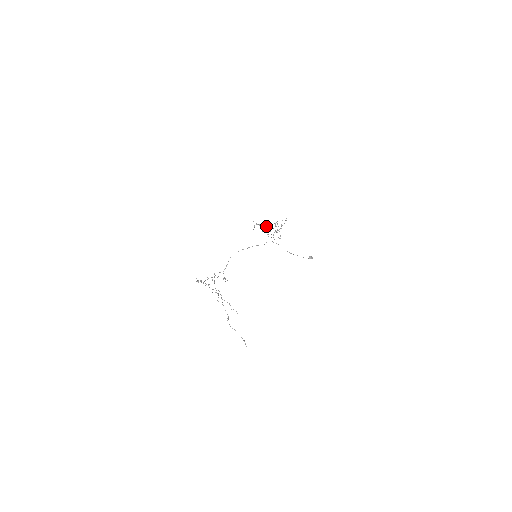
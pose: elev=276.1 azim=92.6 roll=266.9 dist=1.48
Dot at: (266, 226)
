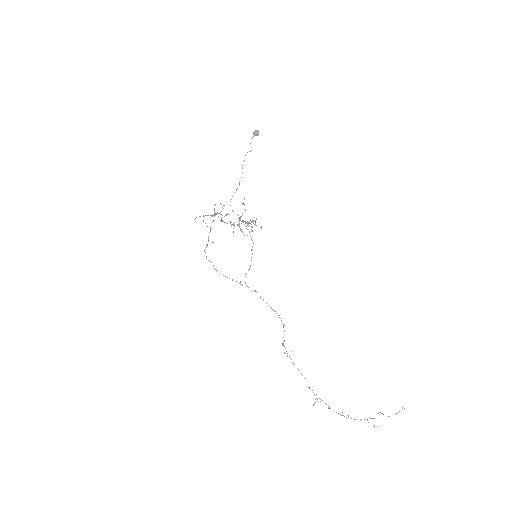
Dot at: occluded
